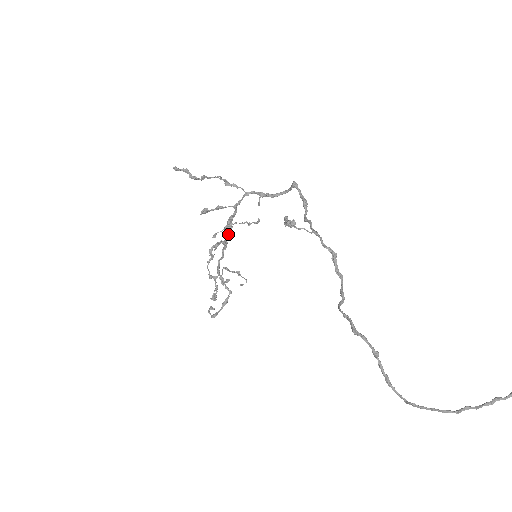
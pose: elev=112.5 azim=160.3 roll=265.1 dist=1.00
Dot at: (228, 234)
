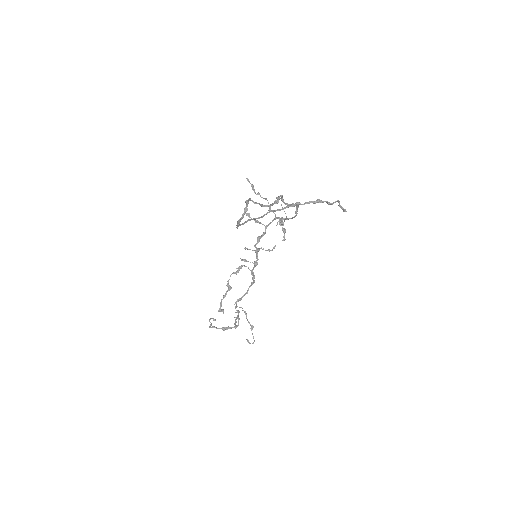
Dot at: occluded
